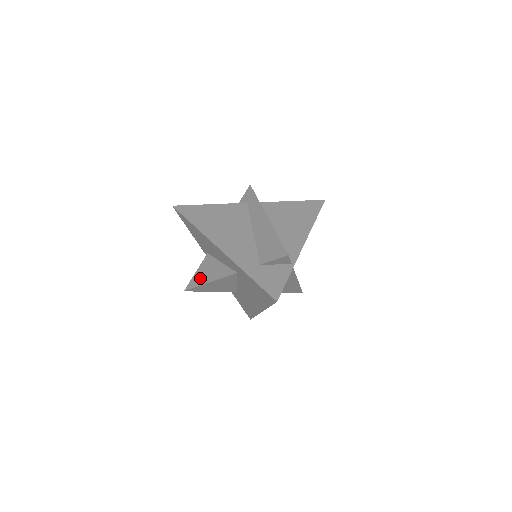
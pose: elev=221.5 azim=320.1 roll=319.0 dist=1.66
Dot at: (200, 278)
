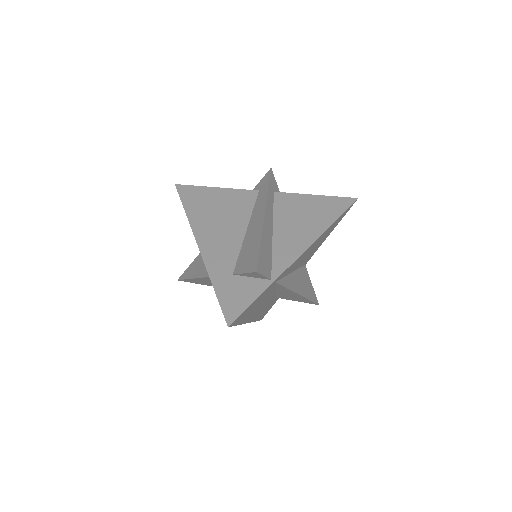
Dot at: (192, 270)
